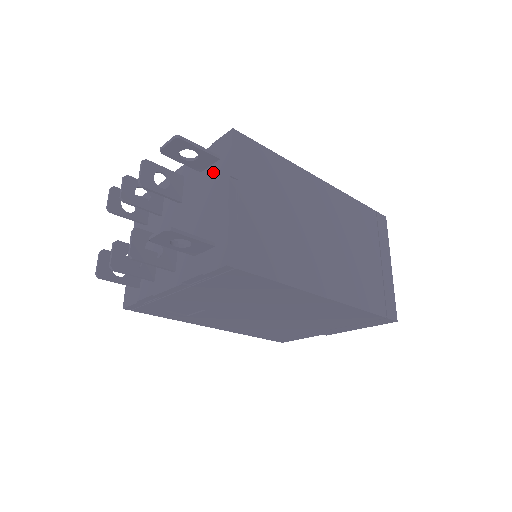
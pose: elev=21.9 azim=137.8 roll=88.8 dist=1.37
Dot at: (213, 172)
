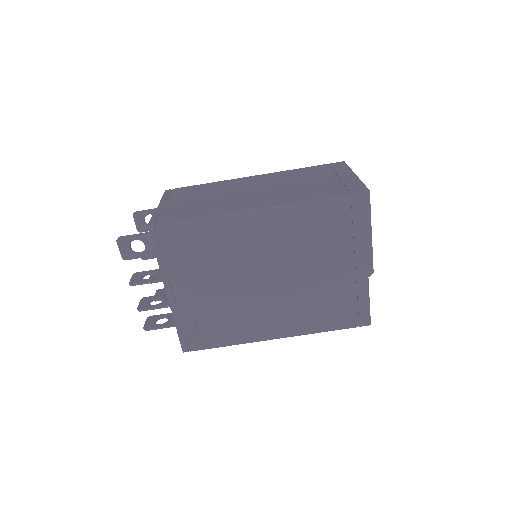
Dot at: occluded
